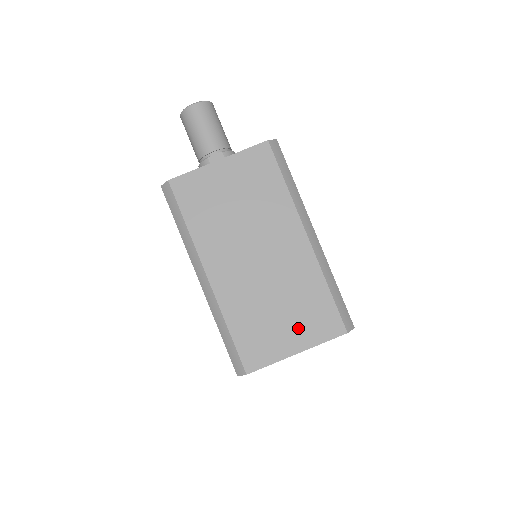
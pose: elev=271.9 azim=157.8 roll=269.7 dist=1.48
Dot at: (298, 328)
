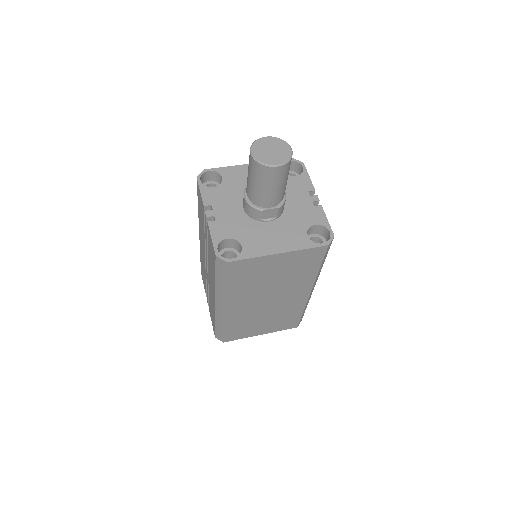
Dot at: (270, 327)
